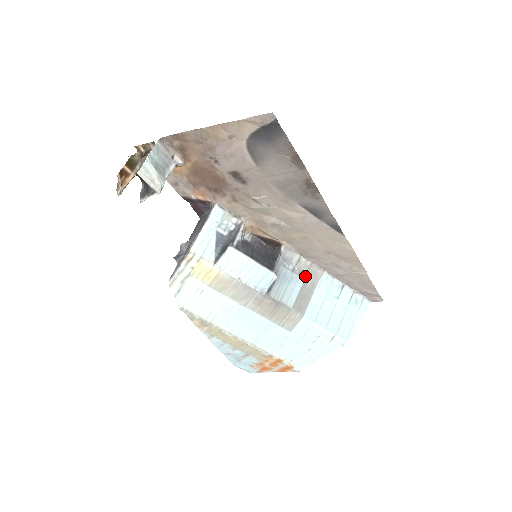
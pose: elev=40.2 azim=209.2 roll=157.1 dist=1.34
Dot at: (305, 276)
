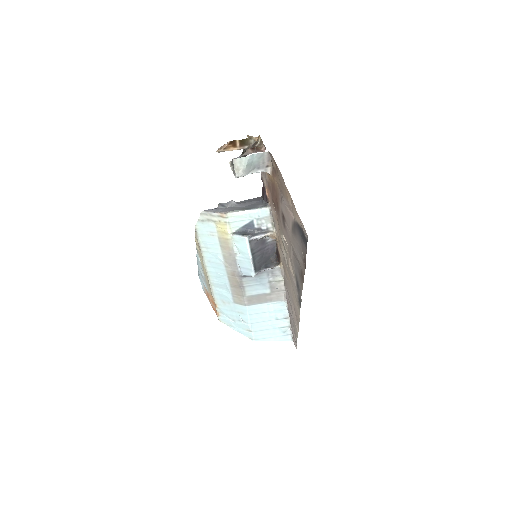
Dot at: (273, 291)
